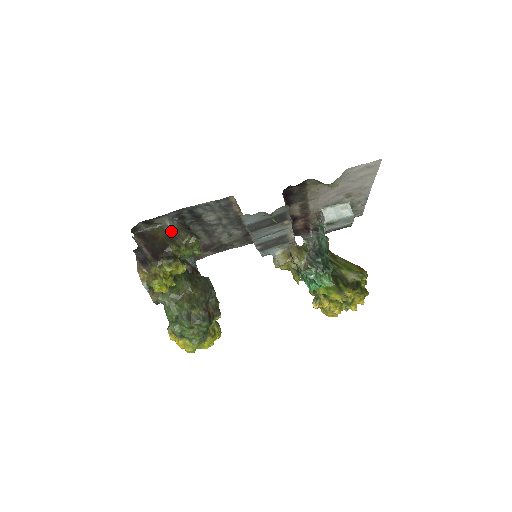
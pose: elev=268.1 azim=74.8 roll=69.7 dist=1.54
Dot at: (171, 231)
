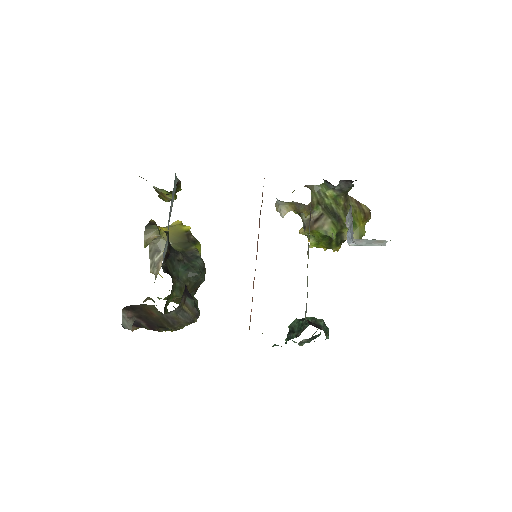
Dot at: (168, 317)
